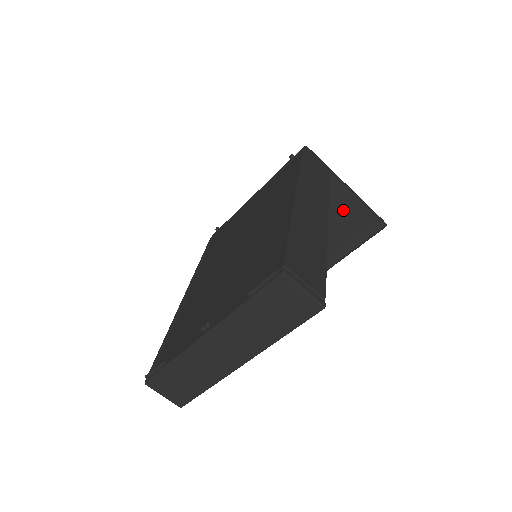
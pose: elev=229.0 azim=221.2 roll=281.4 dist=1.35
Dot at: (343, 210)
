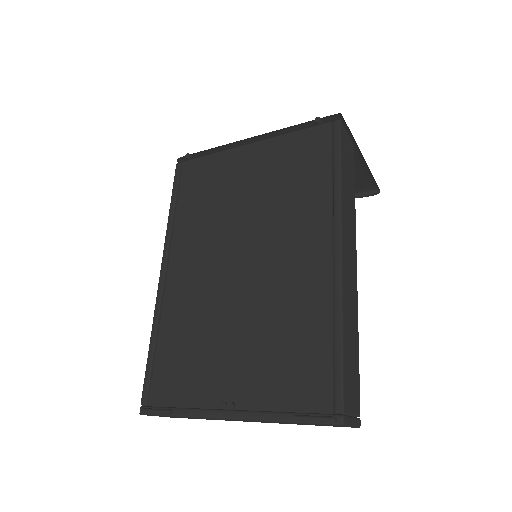
Dot at: occluded
